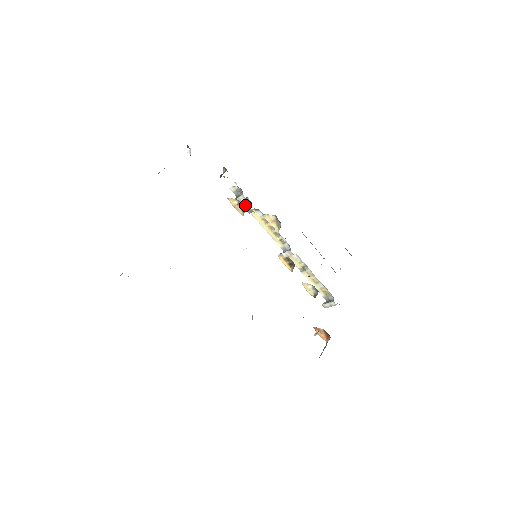
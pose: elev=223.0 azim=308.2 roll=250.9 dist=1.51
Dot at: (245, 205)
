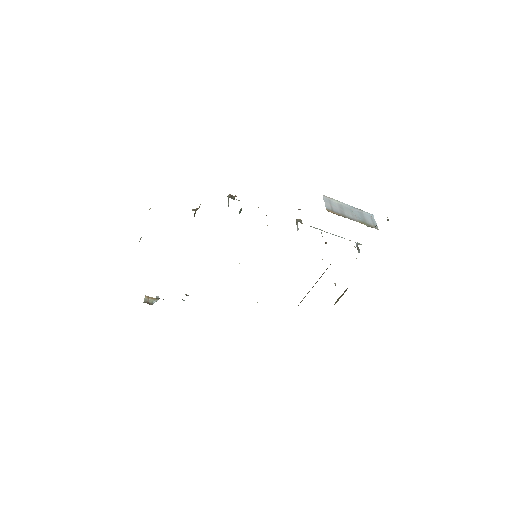
Dot at: occluded
